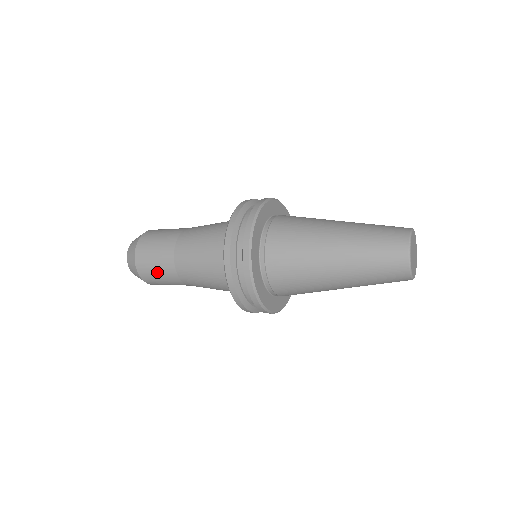
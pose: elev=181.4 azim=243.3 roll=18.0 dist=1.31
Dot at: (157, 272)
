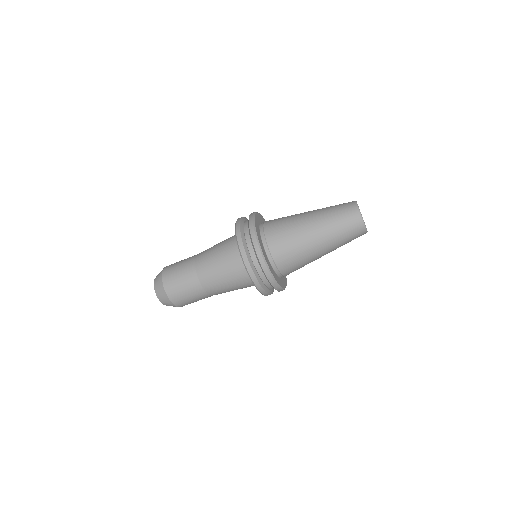
Dot at: (179, 266)
